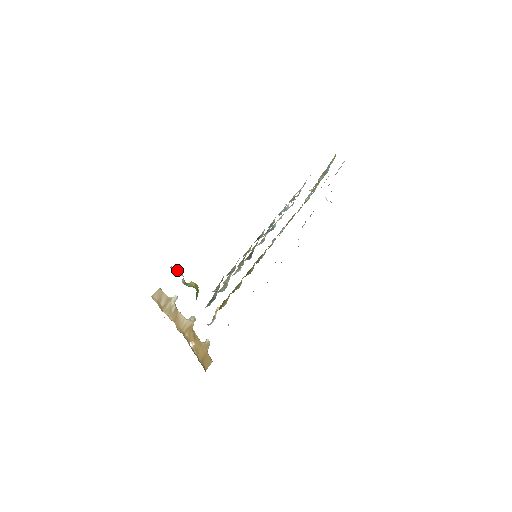
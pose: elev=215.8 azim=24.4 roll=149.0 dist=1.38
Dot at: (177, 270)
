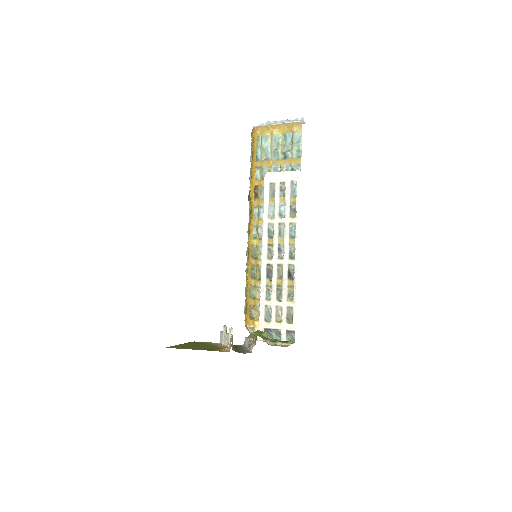
Dot at: (268, 341)
